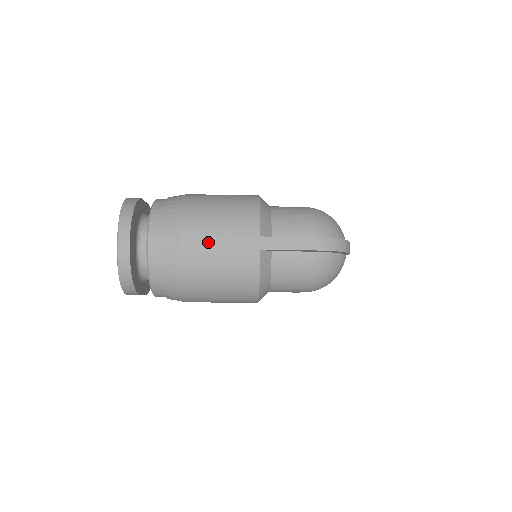
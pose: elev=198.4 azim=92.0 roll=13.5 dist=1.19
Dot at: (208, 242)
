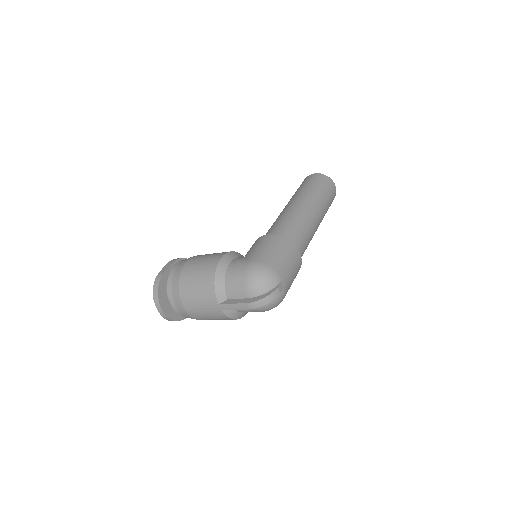
Dot at: (196, 308)
